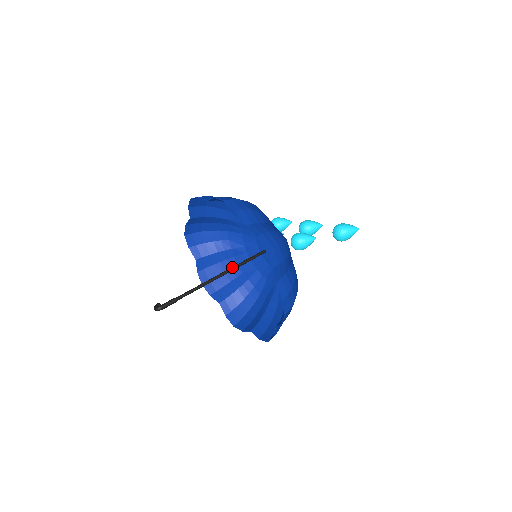
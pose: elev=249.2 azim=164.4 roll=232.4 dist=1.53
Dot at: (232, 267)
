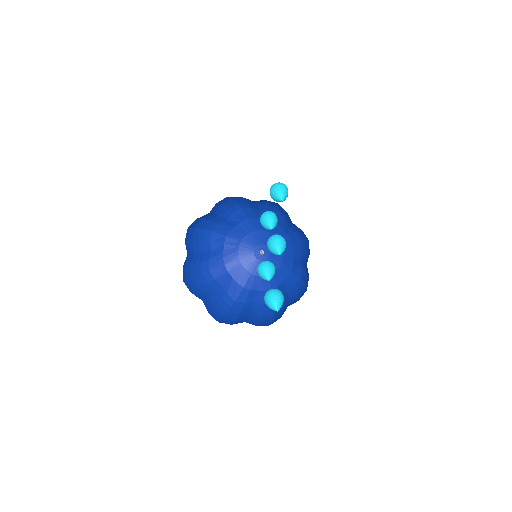
Dot at: occluded
